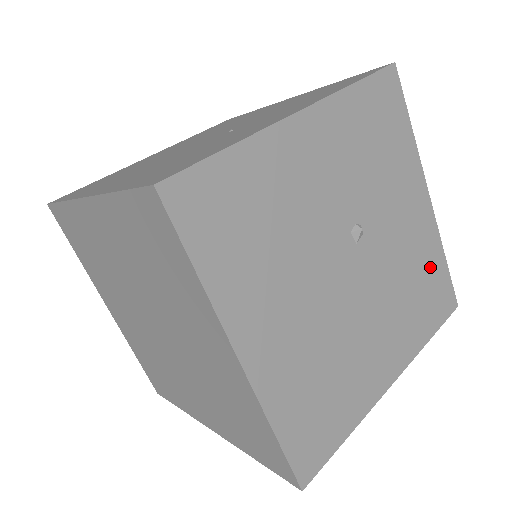
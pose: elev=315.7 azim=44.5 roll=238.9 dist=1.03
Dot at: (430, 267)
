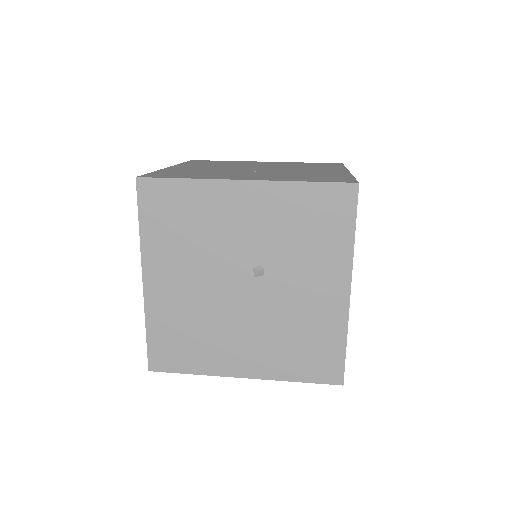
Dot at: (323, 337)
